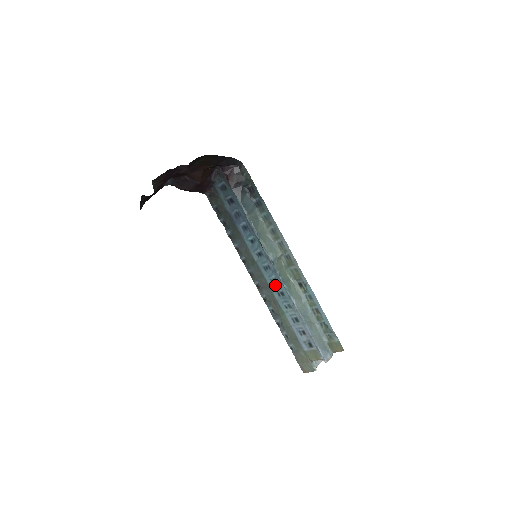
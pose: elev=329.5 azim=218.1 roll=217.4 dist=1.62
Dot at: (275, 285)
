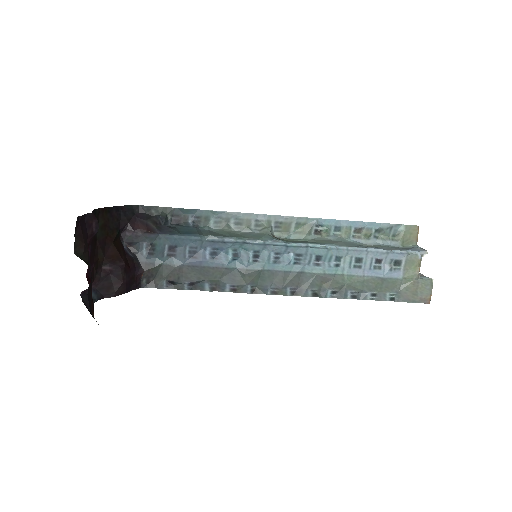
Dot at: (303, 261)
